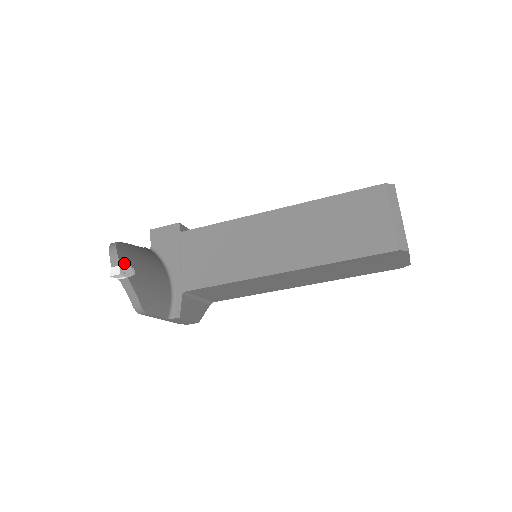
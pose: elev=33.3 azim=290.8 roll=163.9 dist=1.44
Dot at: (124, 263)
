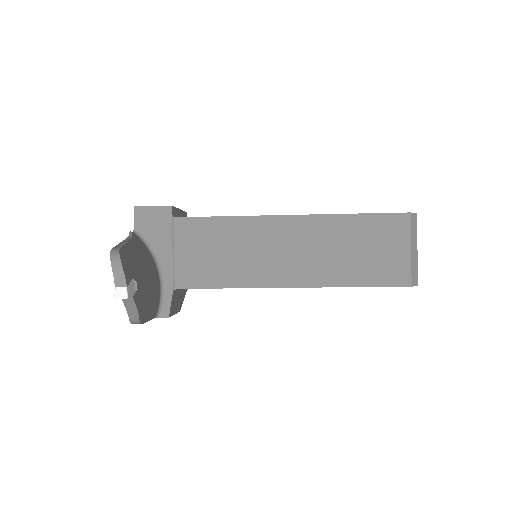
Dot at: (129, 280)
